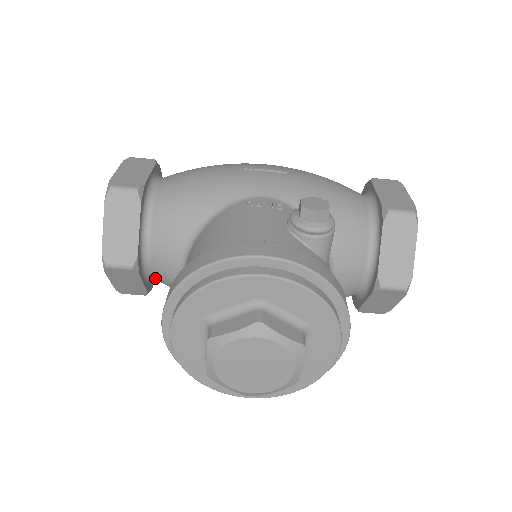
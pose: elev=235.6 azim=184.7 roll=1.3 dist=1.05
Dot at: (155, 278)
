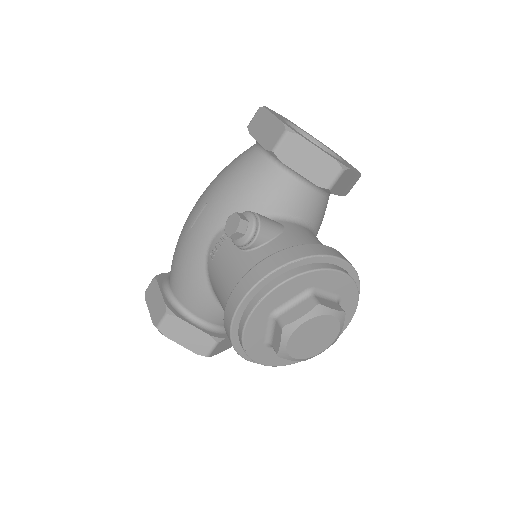
Dot at: occluded
